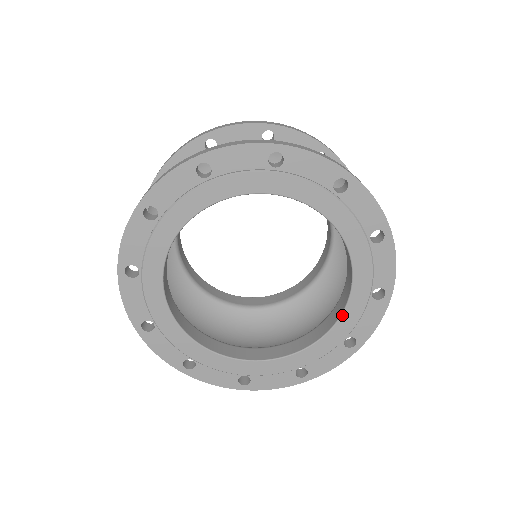
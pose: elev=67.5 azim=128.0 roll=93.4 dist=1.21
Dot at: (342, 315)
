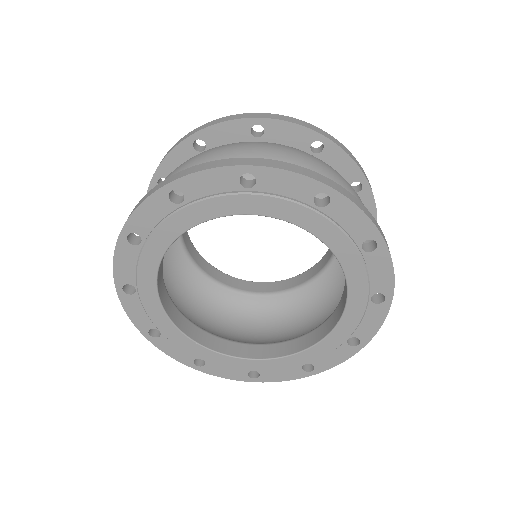
Dot at: (313, 346)
